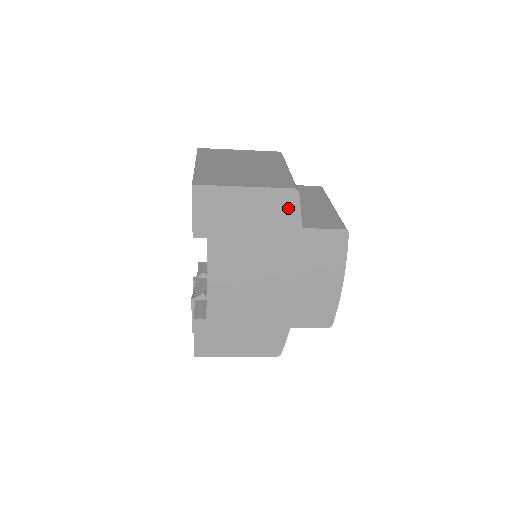
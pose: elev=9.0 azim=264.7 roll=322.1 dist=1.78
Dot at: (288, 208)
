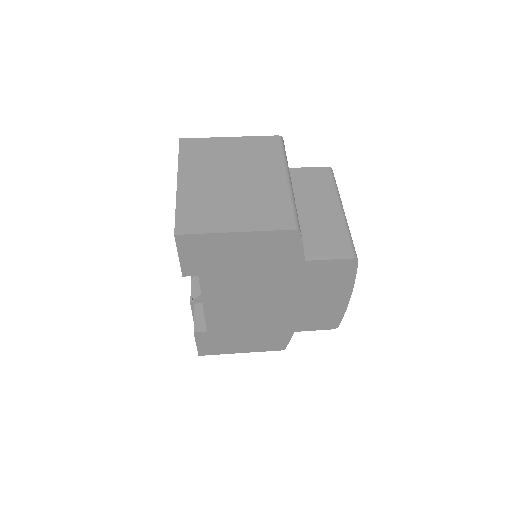
Dot at: (288, 246)
